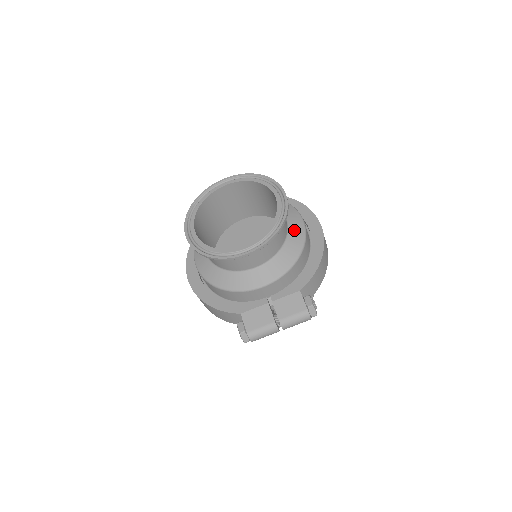
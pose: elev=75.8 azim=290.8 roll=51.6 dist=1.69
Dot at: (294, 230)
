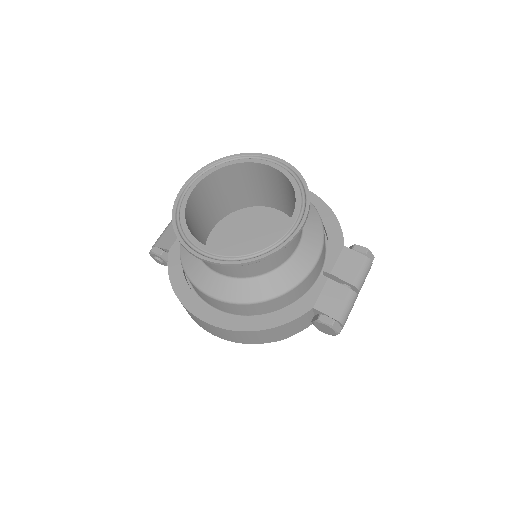
Dot at: occluded
